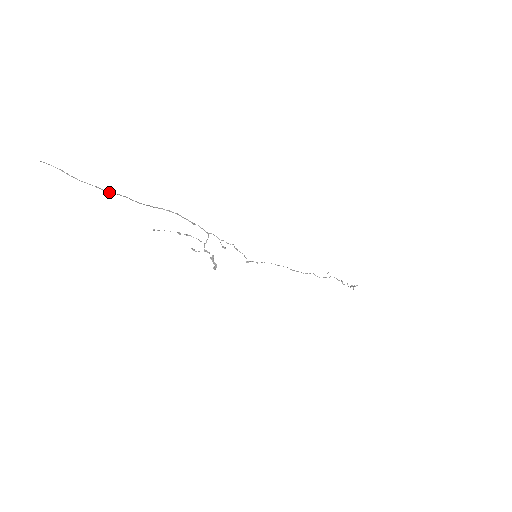
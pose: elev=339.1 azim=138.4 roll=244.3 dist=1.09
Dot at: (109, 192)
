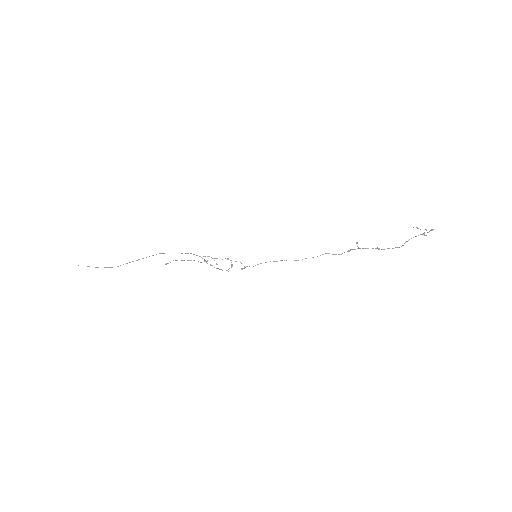
Dot at: occluded
